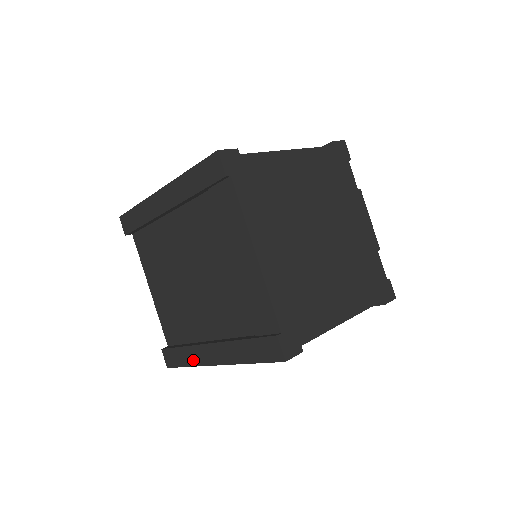
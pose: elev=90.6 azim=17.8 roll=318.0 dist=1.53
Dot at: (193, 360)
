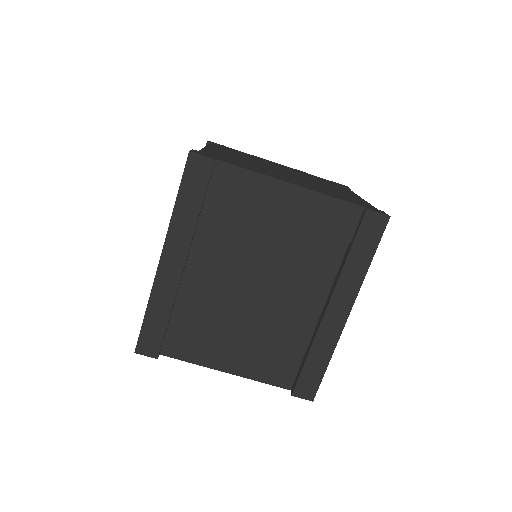
Dot at: (327, 348)
